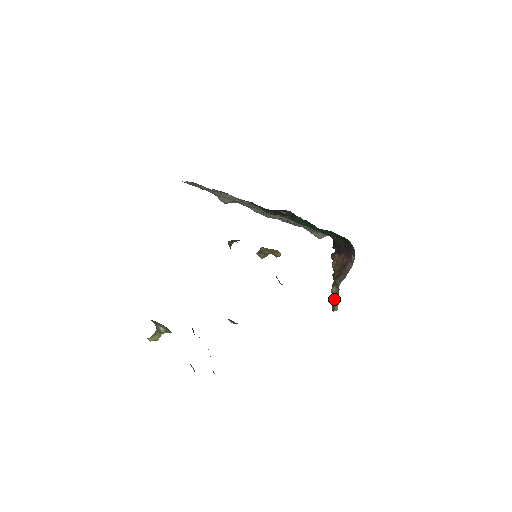
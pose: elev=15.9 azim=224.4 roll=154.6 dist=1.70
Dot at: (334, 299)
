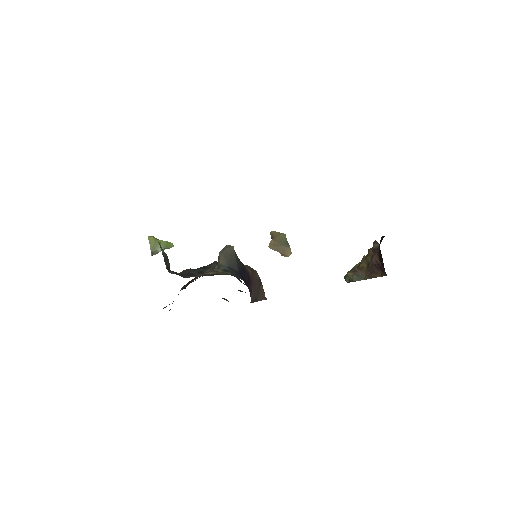
Dot at: occluded
